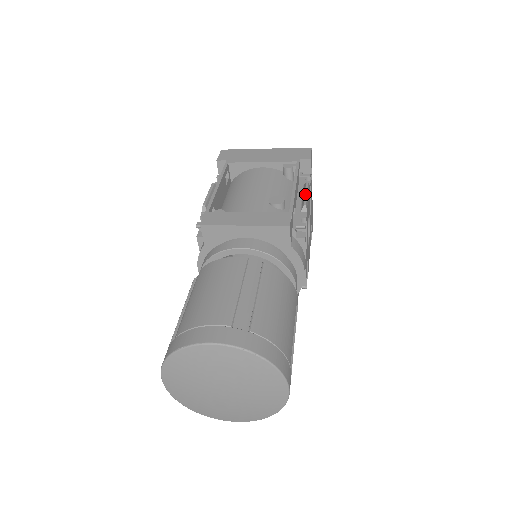
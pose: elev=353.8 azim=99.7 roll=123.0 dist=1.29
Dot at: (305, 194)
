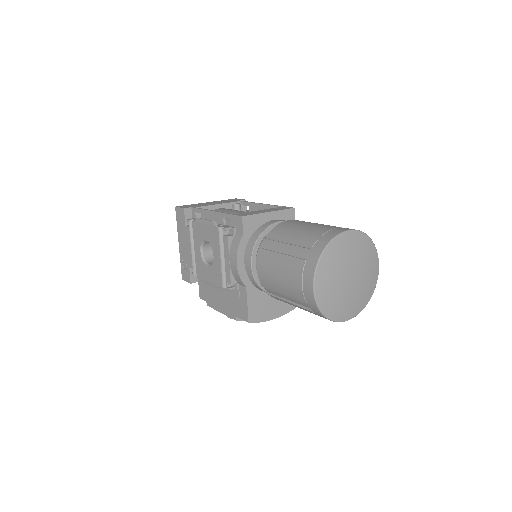
Dot at: occluded
